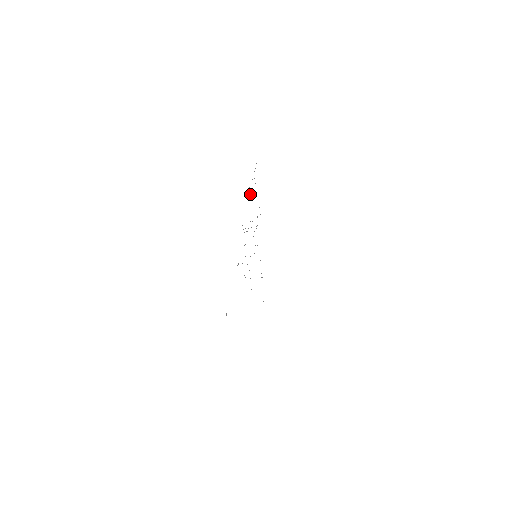
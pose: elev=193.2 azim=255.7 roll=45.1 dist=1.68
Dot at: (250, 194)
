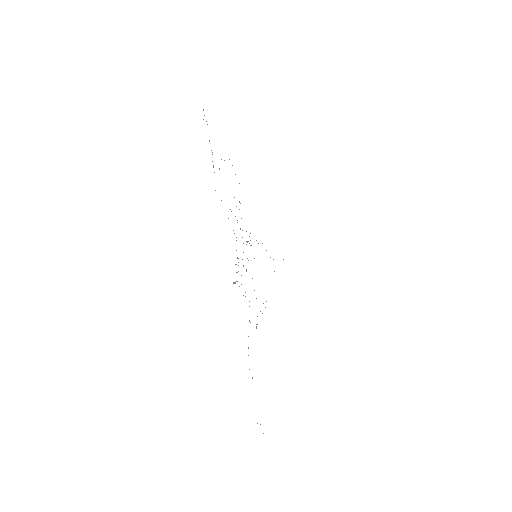
Dot at: occluded
